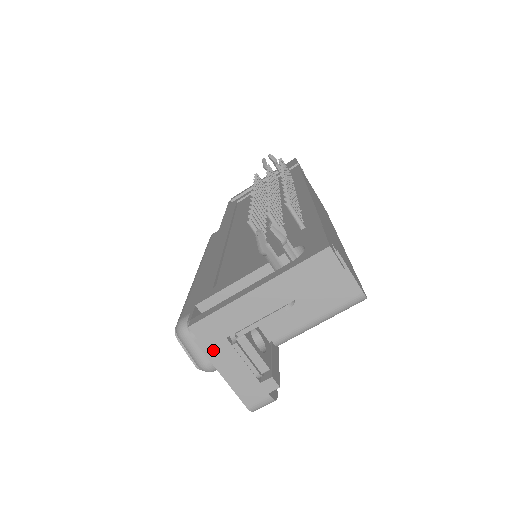
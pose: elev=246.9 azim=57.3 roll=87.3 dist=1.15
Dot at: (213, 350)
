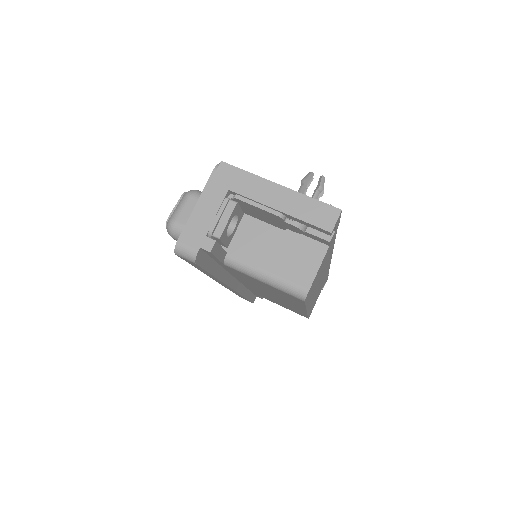
Dot at: (213, 187)
